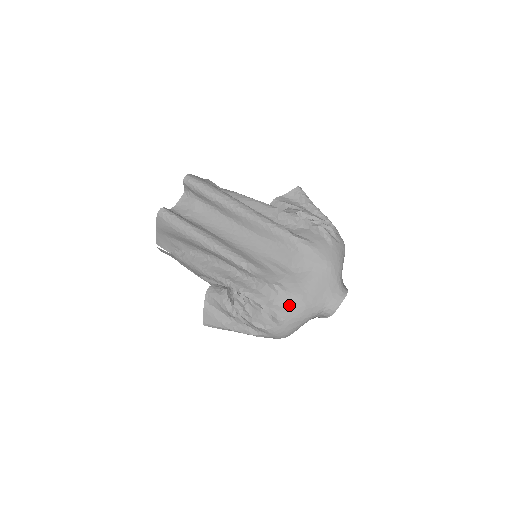
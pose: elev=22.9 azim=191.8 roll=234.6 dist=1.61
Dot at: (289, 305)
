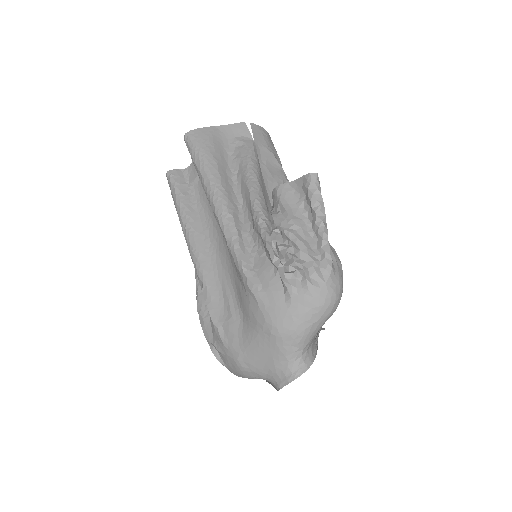
Dot at: (226, 356)
